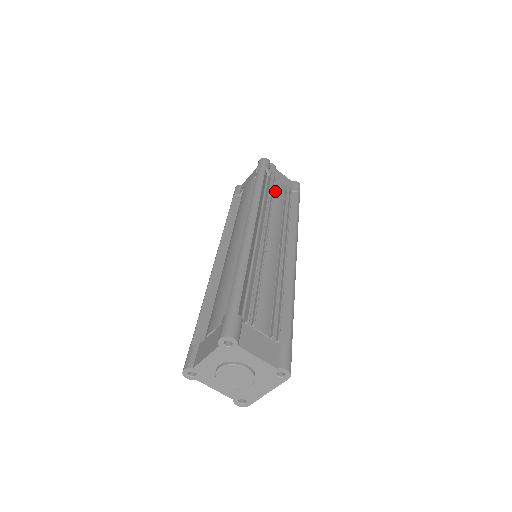
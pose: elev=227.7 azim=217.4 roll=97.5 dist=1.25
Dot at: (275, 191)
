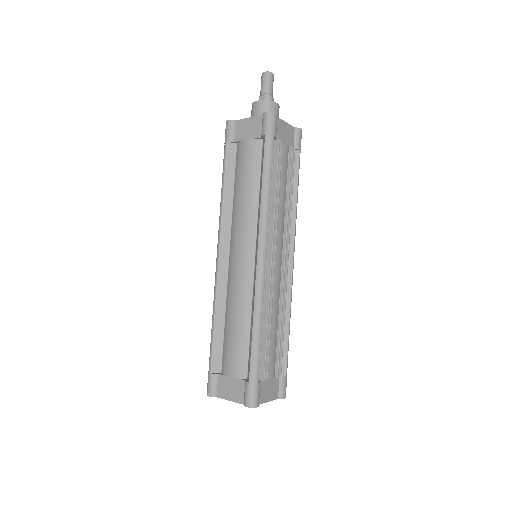
Dot at: (280, 170)
